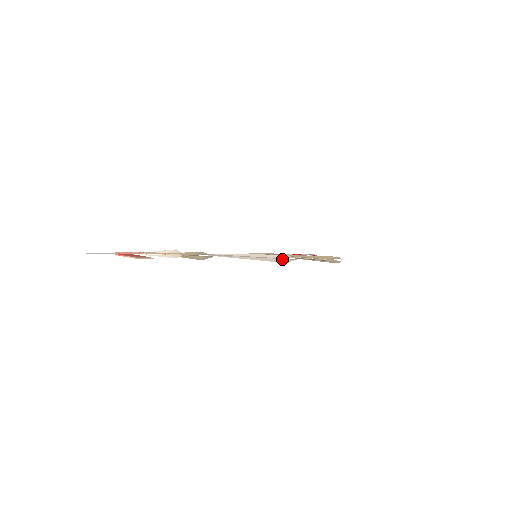
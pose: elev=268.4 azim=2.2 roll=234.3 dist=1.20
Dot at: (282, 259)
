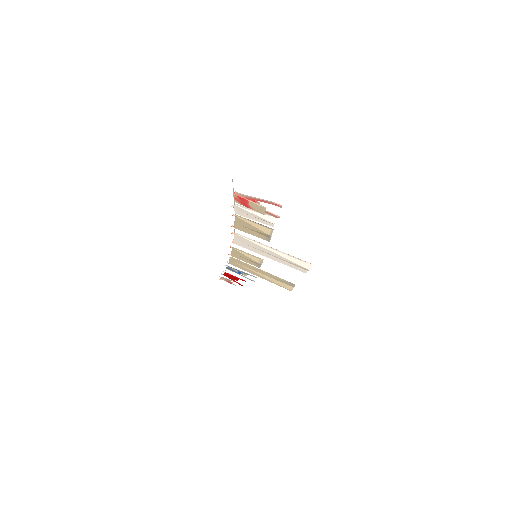
Dot at: (298, 266)
